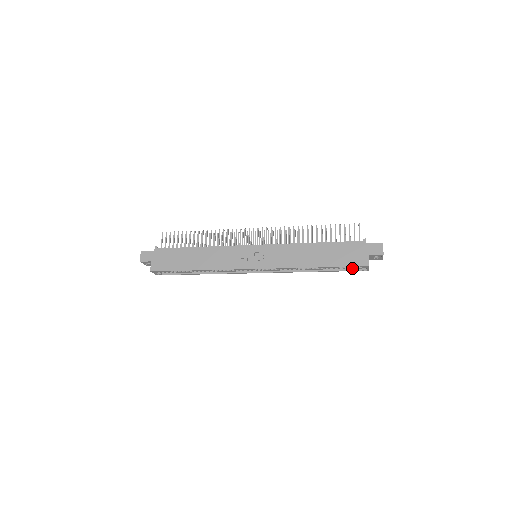
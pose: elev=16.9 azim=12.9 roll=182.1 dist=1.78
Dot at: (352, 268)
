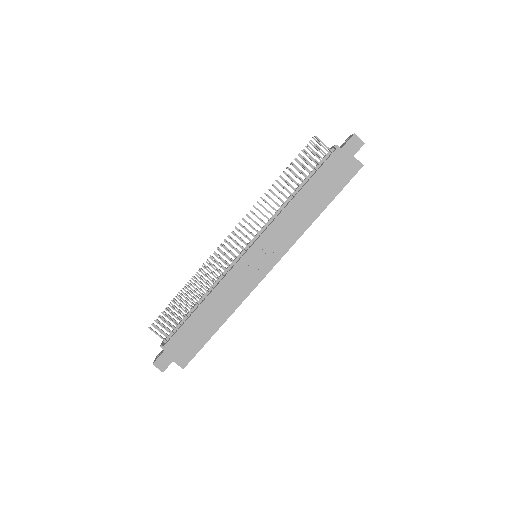
Dot at: occluded
